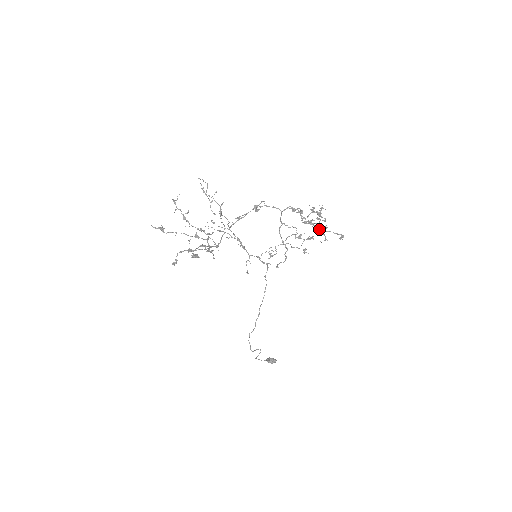
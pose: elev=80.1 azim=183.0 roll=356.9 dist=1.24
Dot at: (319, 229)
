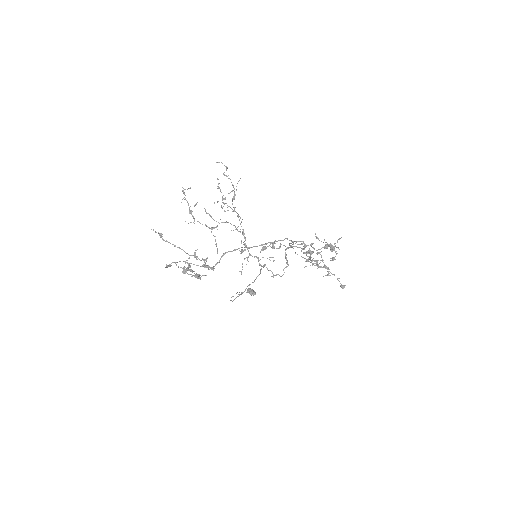
Dot at: (325, 267)
